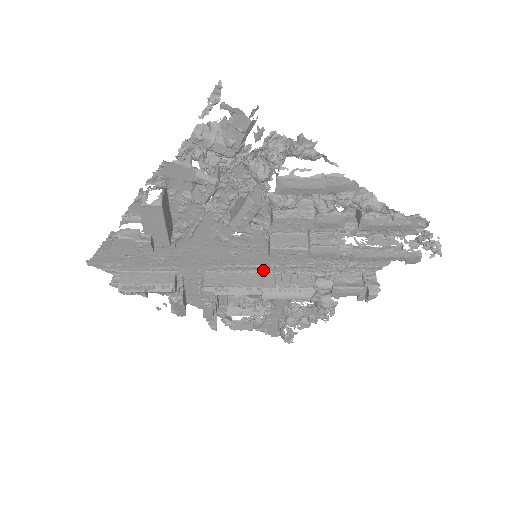
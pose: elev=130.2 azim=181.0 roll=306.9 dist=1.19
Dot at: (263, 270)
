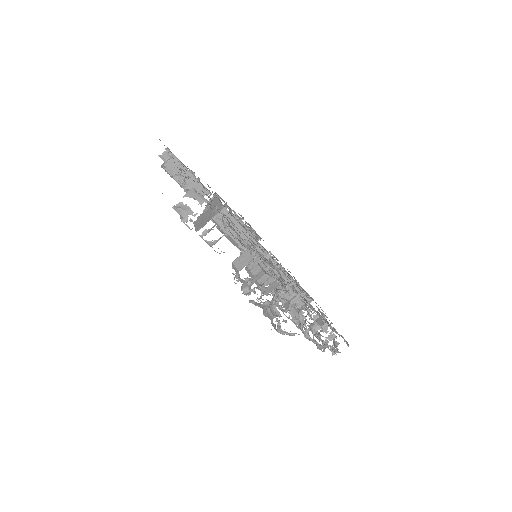
Dot at: occluded
